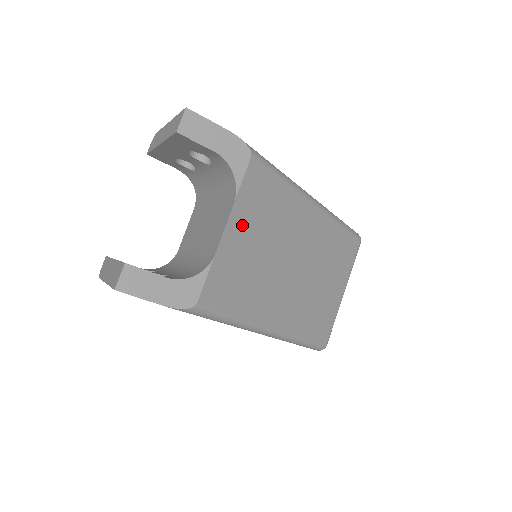
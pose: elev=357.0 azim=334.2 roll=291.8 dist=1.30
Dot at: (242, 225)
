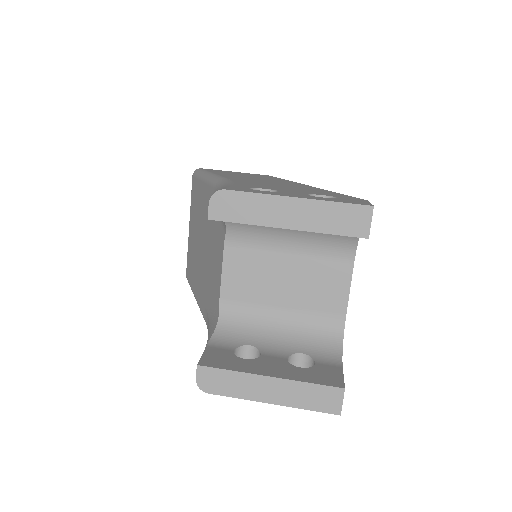
Dot at: occluded
